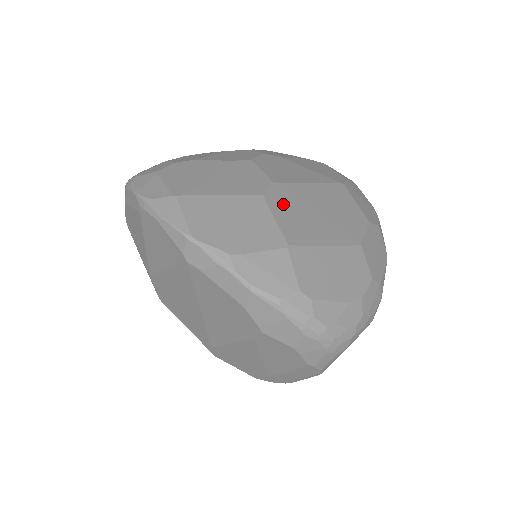
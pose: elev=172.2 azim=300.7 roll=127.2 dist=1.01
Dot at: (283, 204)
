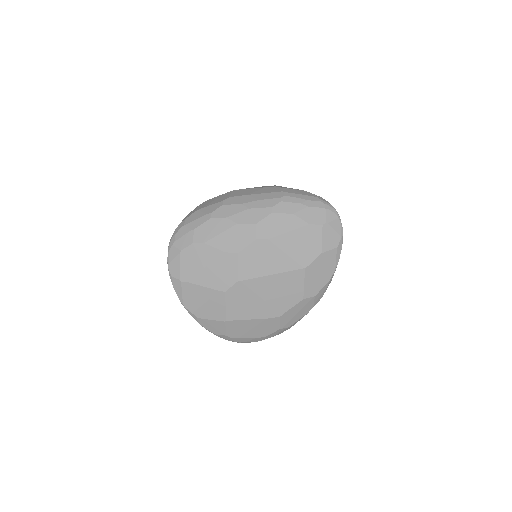
Dot at: (237, 296)
